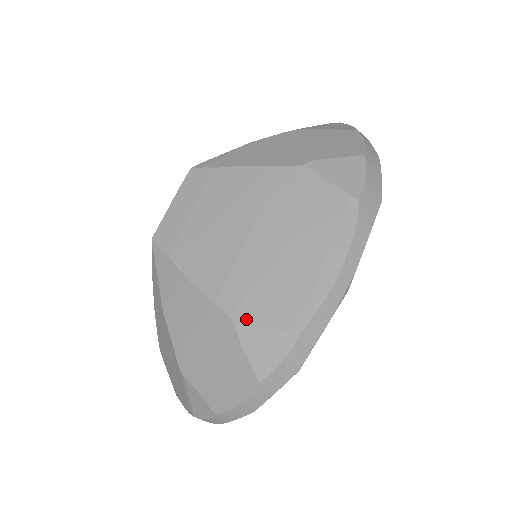
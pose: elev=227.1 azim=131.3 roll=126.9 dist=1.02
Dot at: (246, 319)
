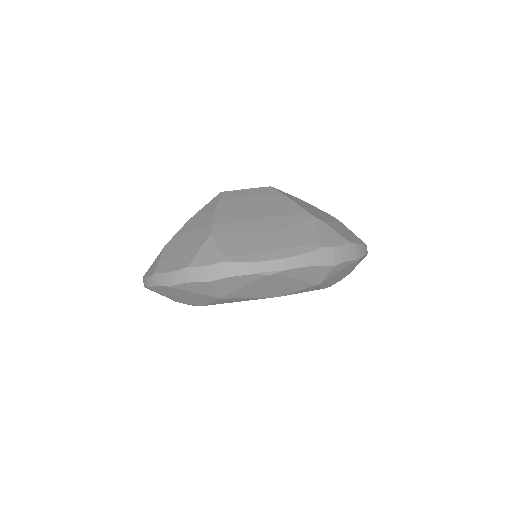
Dot at: (216, 239)
